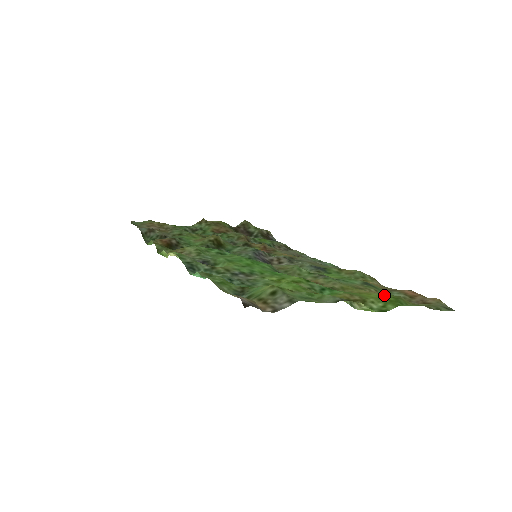
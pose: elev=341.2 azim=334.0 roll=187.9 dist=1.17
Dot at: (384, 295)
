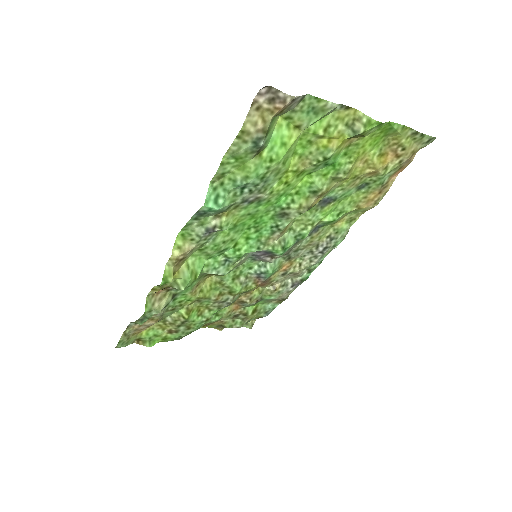
Dot at: (375, 144)
